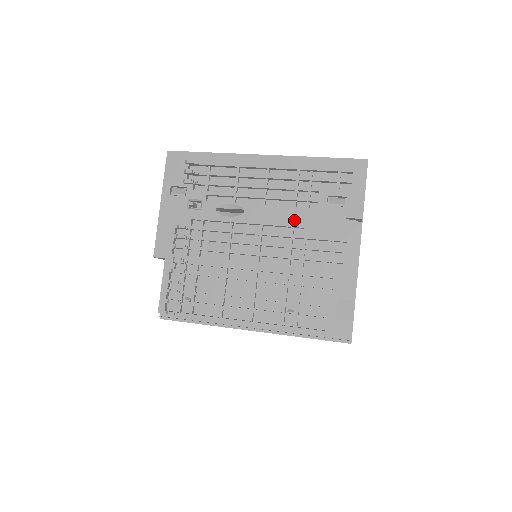
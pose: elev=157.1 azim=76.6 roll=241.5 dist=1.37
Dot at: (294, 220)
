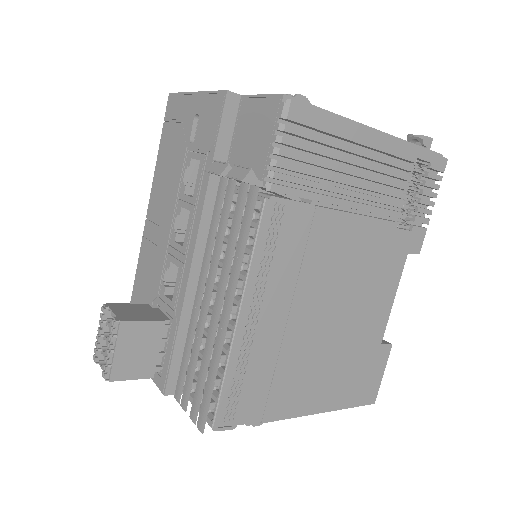
Dot at: occluded
